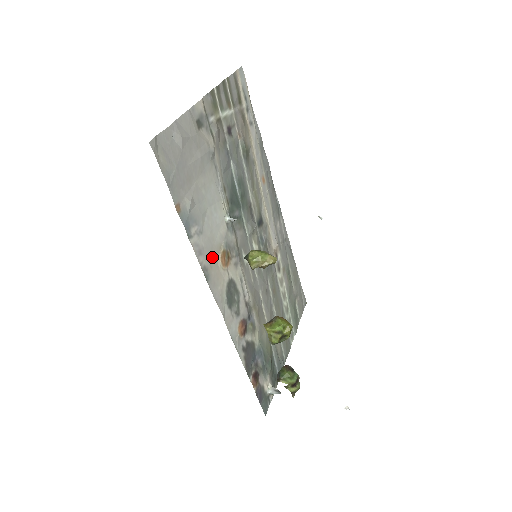
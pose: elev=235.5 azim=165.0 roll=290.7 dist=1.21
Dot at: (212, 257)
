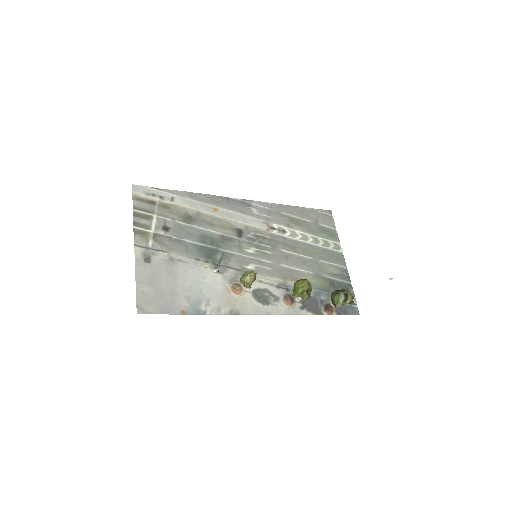
Dot at: (228, 300)
